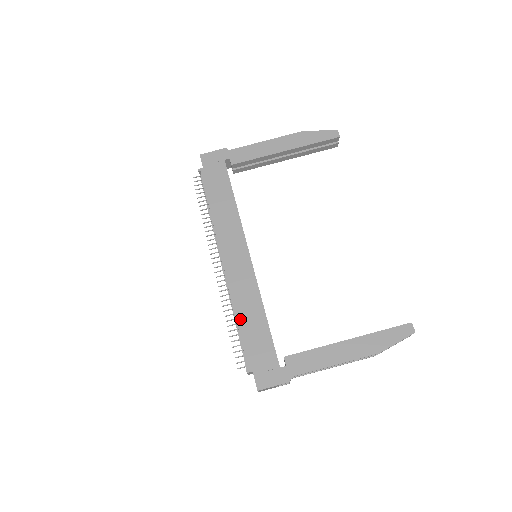
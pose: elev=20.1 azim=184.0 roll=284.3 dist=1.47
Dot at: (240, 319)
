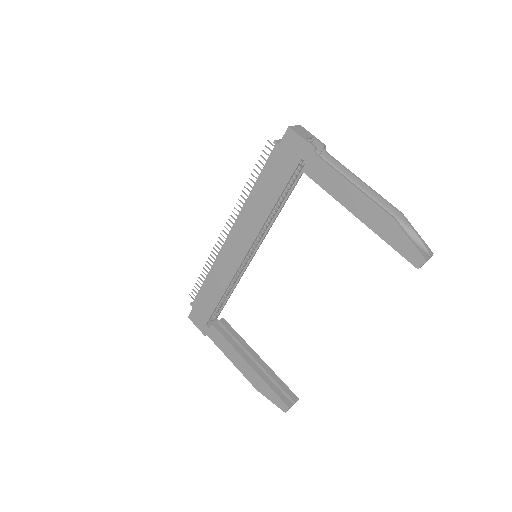
Dot at: (208, 279)
